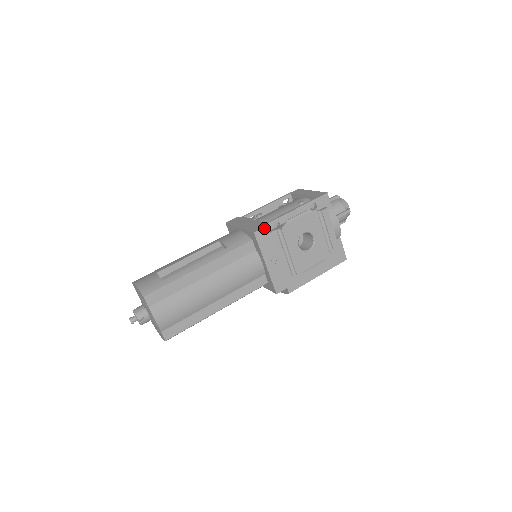
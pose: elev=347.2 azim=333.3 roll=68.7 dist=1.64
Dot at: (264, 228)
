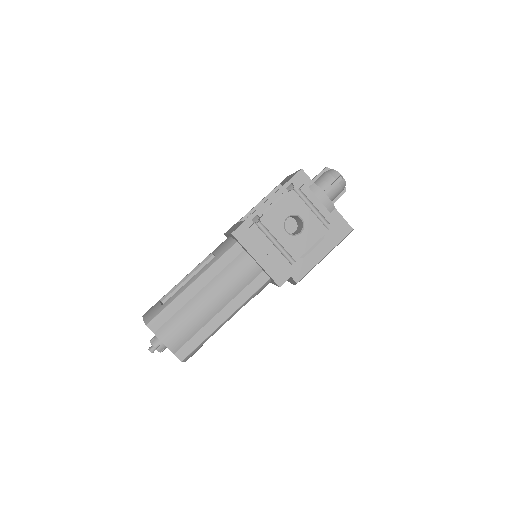
Dot at: (241, 226)
